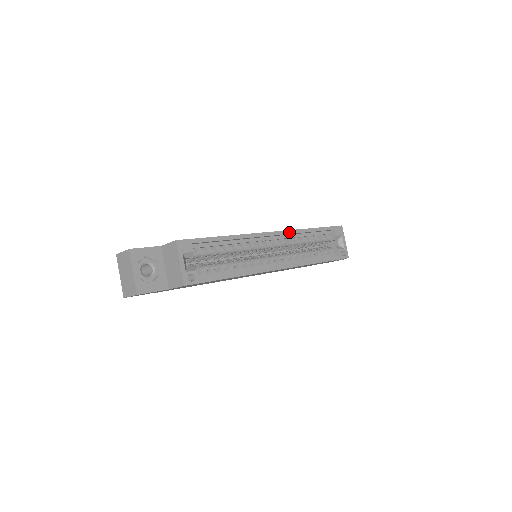
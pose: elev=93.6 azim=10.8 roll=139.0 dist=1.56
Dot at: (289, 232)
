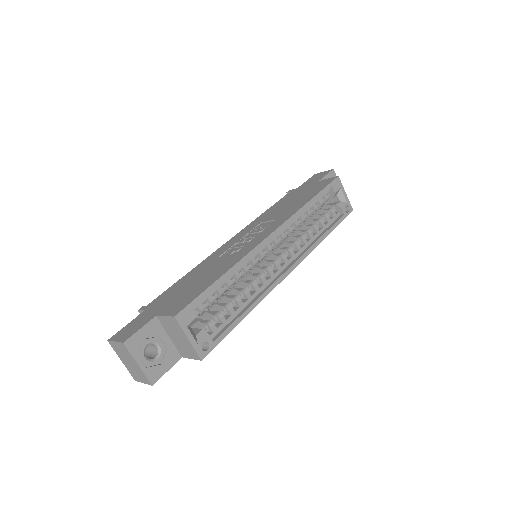
Dot at: (288, 222)
